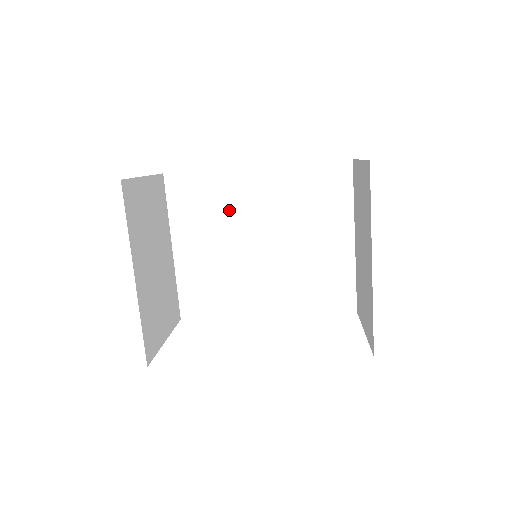
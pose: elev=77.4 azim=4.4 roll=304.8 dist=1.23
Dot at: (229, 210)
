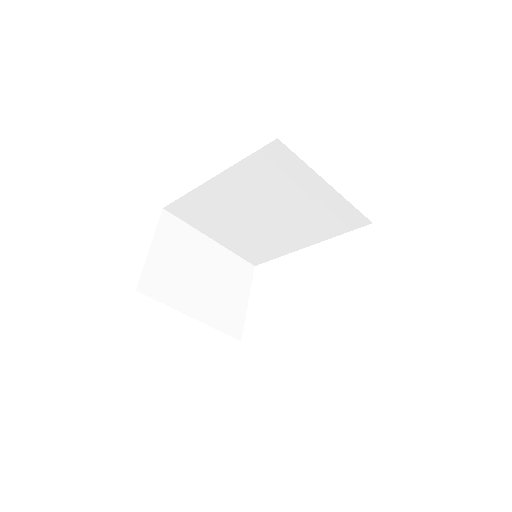
Dot at: (223, 208)
